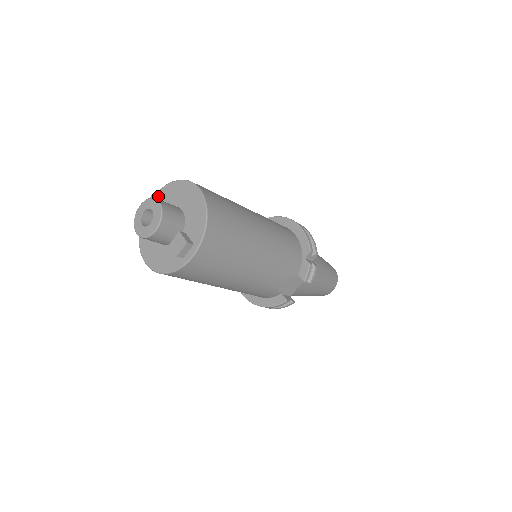
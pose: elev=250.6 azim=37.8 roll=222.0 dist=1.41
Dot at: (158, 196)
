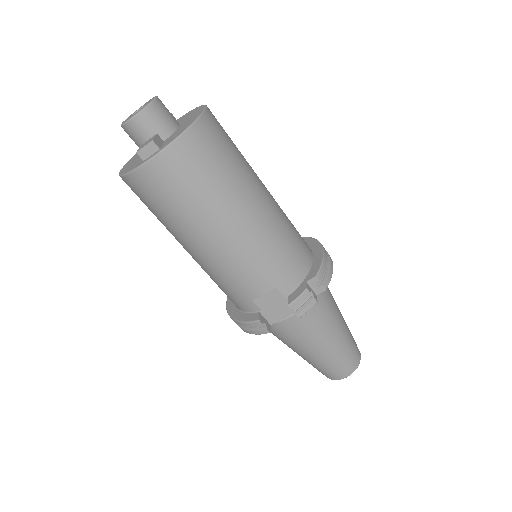
Dot at: occluded
